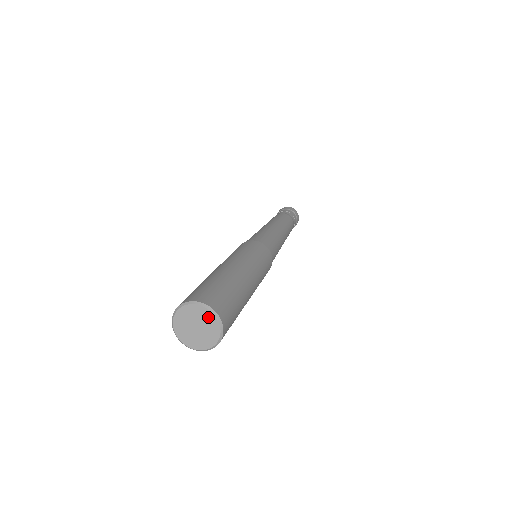
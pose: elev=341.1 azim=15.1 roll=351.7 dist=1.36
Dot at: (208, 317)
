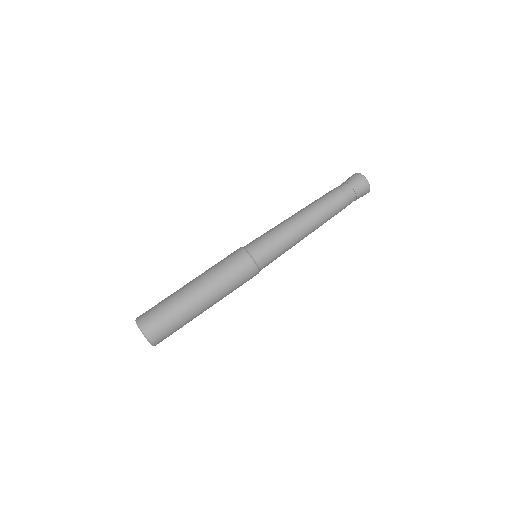
Dot at: (148, 340)
